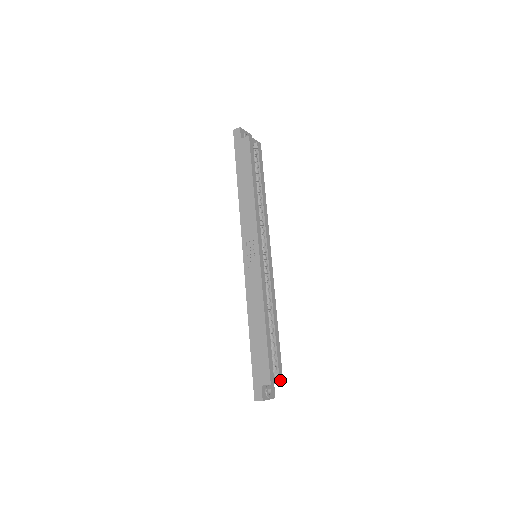
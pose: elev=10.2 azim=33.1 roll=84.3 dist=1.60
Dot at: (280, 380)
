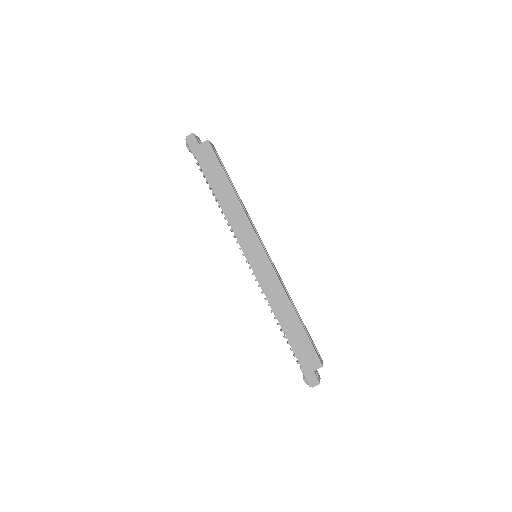
Dot at: (321, 360)
